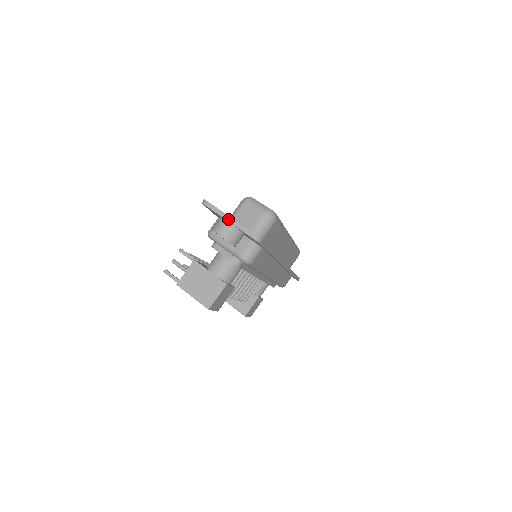
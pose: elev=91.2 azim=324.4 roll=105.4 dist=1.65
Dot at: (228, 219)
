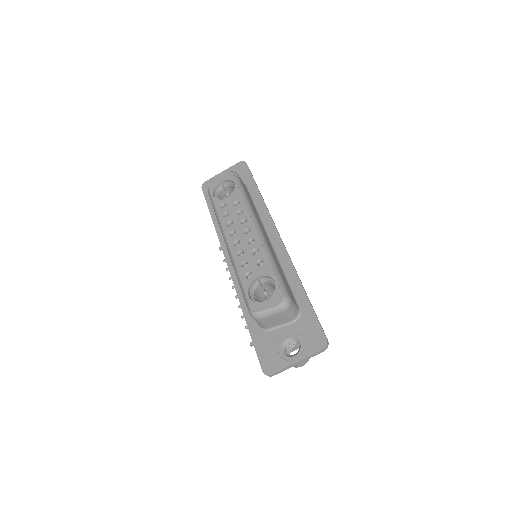
Dot at: occluded
